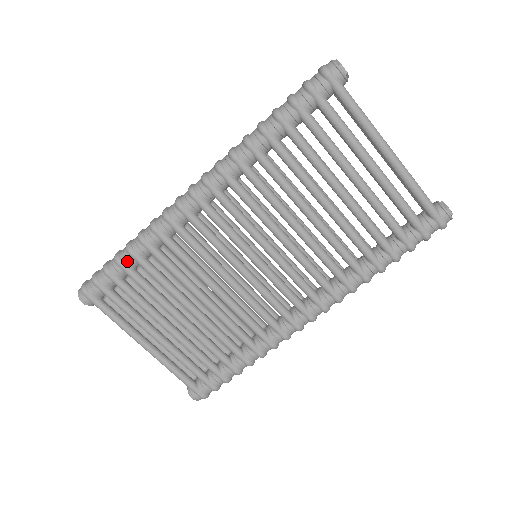
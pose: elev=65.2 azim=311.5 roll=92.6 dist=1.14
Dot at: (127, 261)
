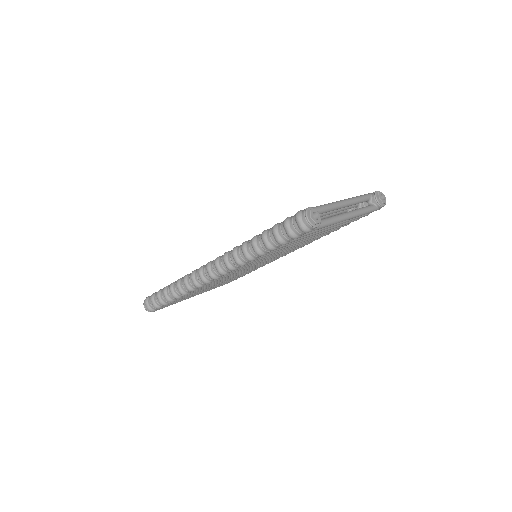
Dot at: (177, 299)
